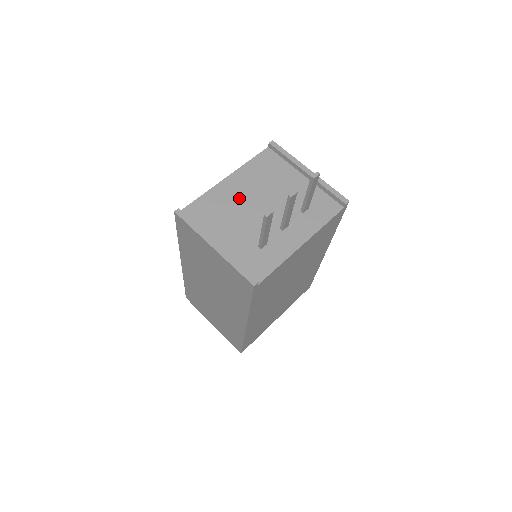
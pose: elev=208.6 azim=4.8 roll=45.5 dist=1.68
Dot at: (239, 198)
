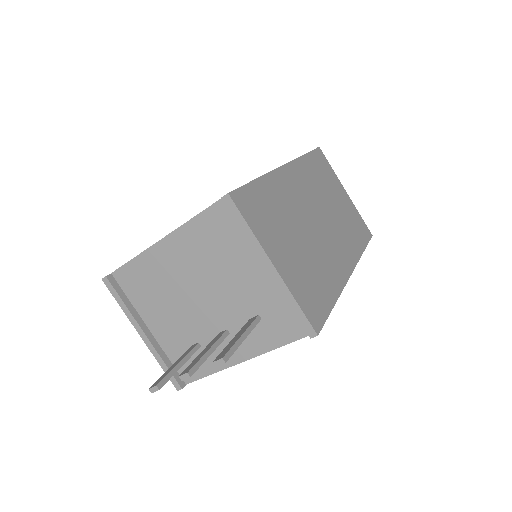
Dot at: (176, 275)
